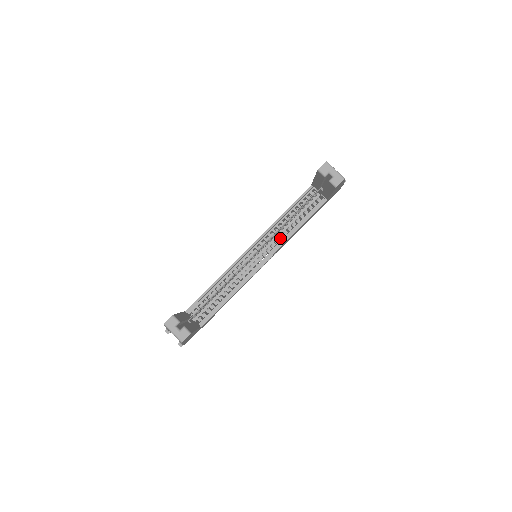
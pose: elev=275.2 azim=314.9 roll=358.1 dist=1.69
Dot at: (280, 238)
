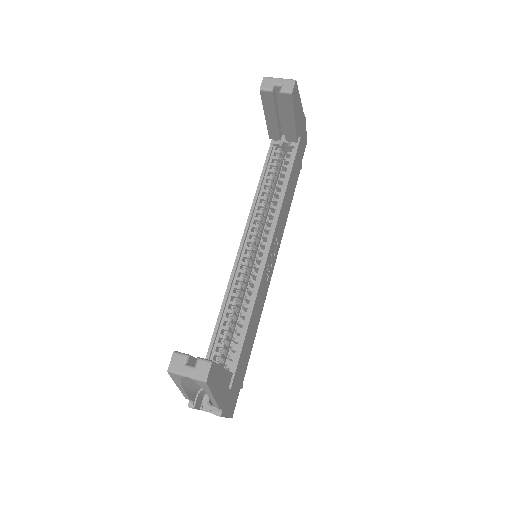
Dot at: (270, 215)
